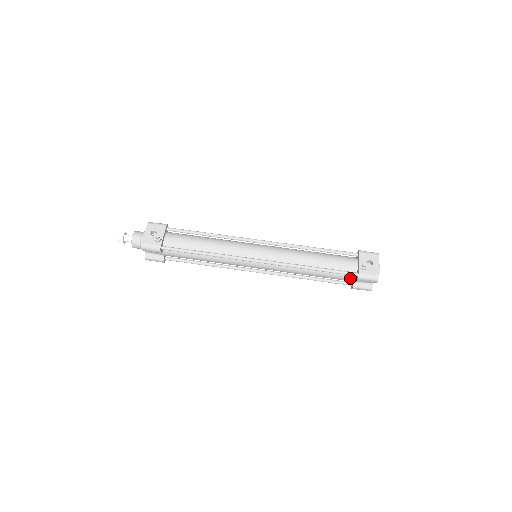
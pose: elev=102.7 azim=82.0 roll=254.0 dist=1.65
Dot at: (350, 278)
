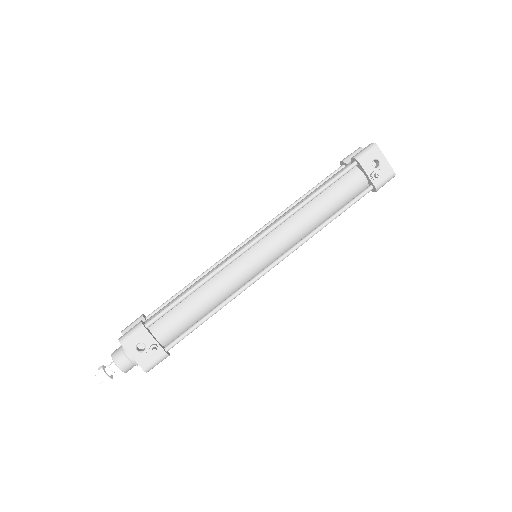
Dot at: occluded
